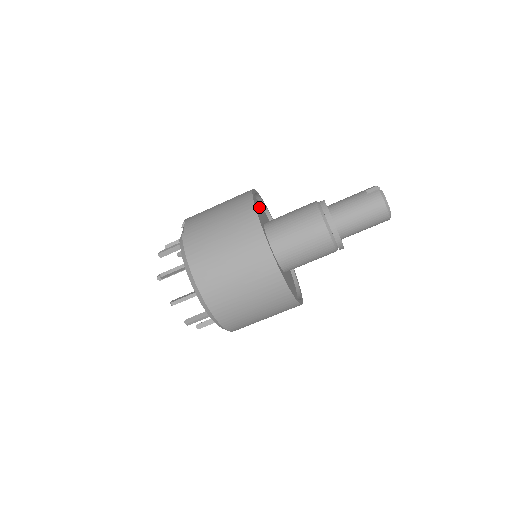
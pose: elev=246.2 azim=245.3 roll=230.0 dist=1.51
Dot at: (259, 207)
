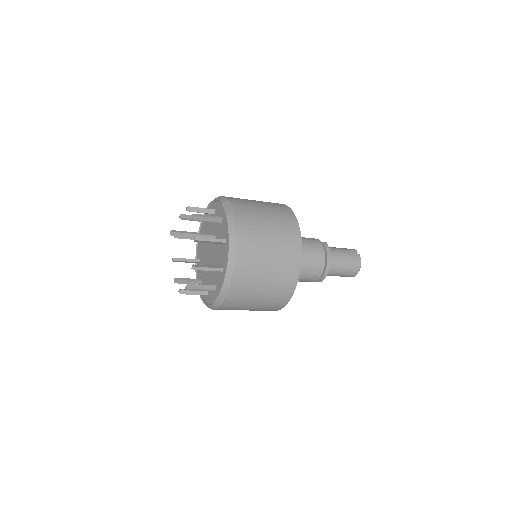
Dot at: occluded
